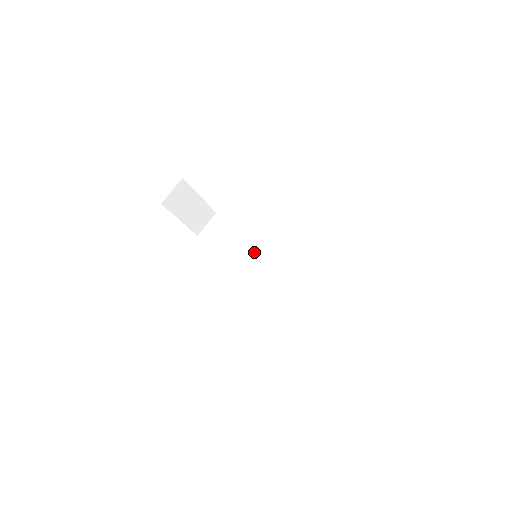
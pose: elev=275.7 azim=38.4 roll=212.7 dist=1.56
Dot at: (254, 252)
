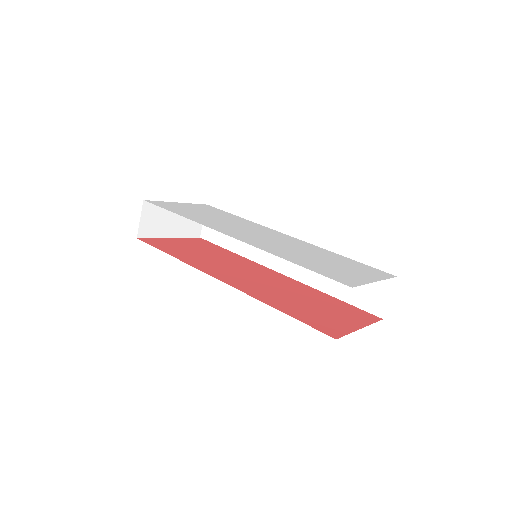
Dot at: occluded
